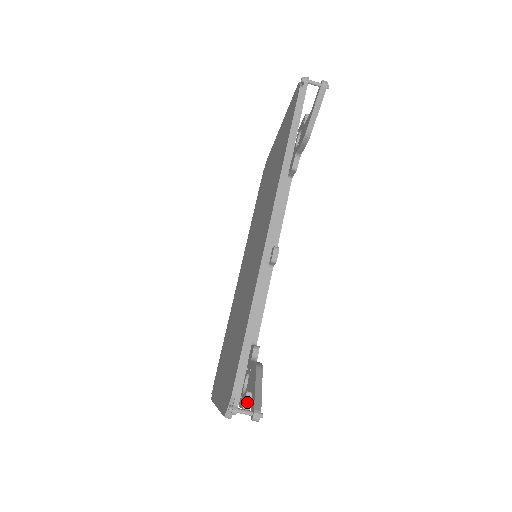
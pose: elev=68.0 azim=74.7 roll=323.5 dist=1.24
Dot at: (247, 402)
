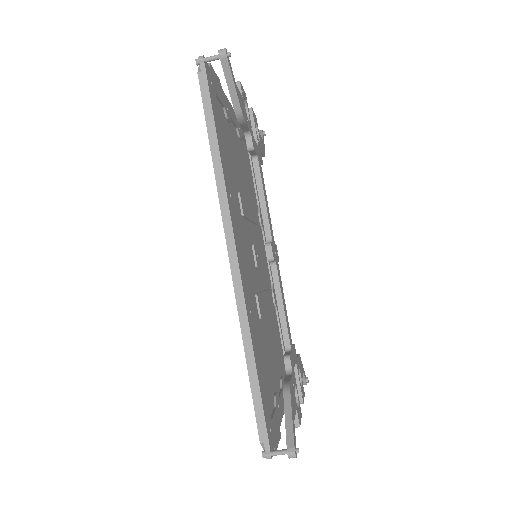
Dot at: (294, 420)
